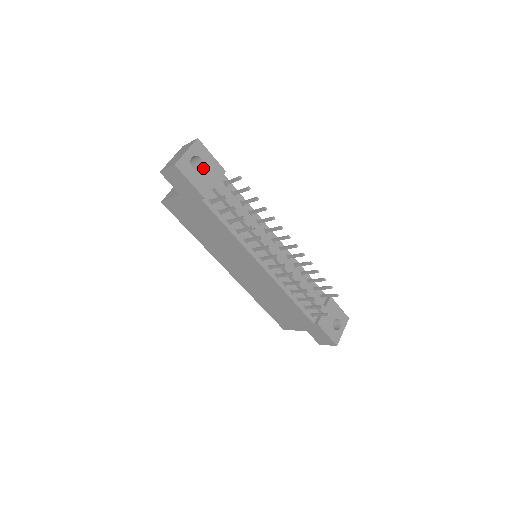
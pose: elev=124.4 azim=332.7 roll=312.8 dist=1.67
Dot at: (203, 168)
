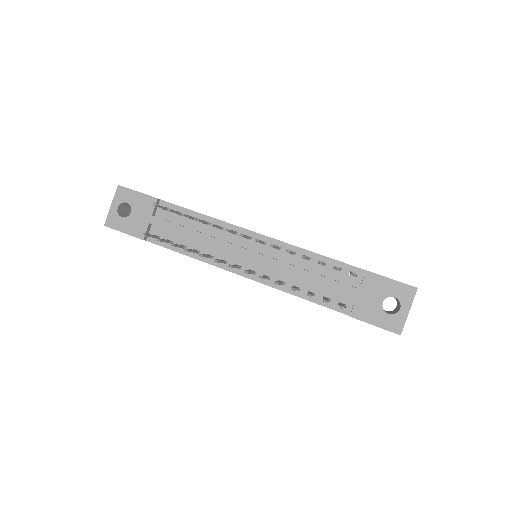
Dot at: (132, 211)
